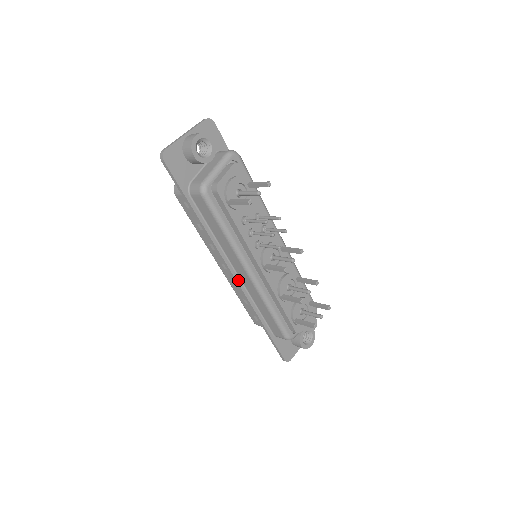
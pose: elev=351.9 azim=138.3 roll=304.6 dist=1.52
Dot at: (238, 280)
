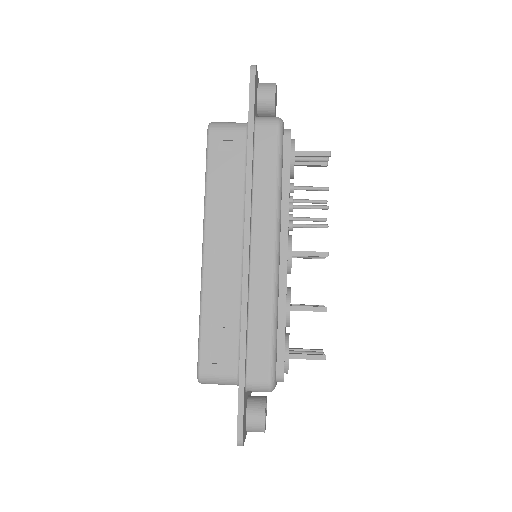
Dot at: (249, 262)
